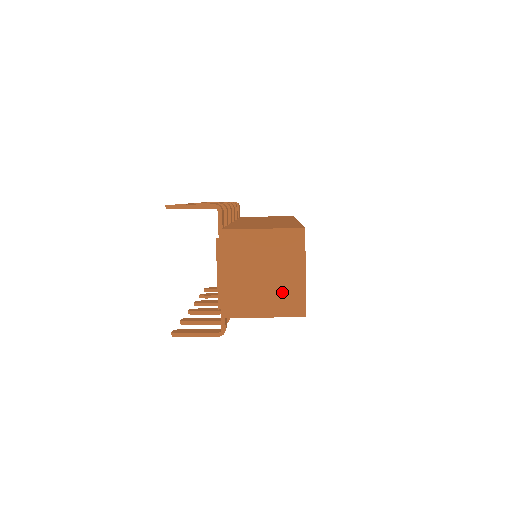
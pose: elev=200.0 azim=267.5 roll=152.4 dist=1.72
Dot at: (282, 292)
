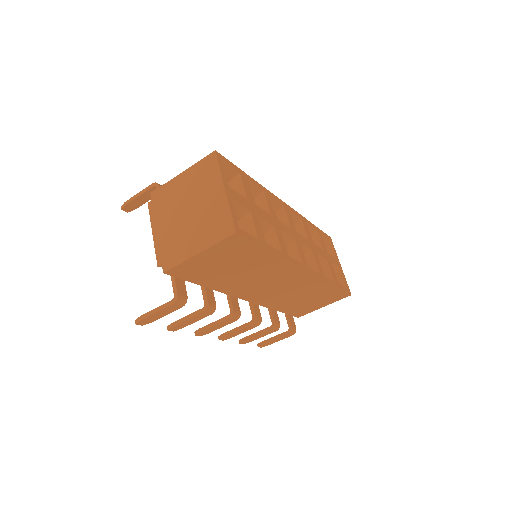
Dot at: (208, 219)
